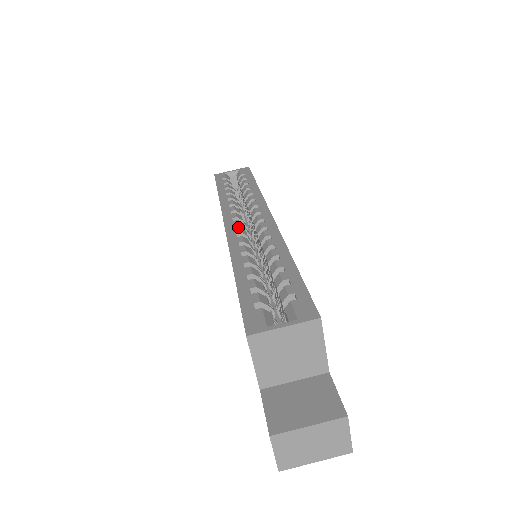
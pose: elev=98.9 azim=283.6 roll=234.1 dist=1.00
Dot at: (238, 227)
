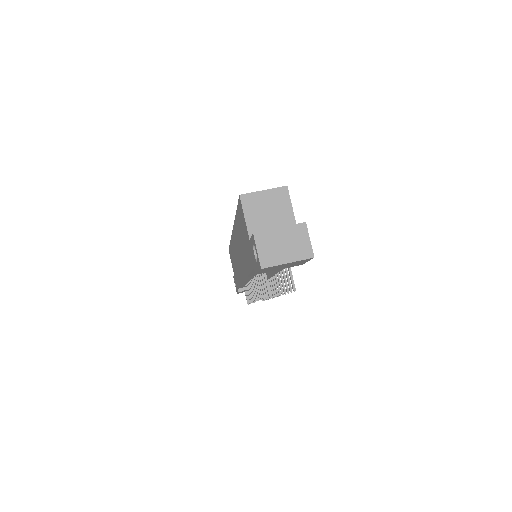
Dot at: occluded
